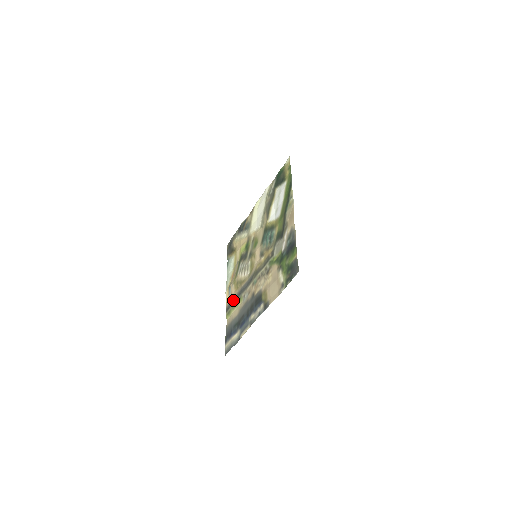
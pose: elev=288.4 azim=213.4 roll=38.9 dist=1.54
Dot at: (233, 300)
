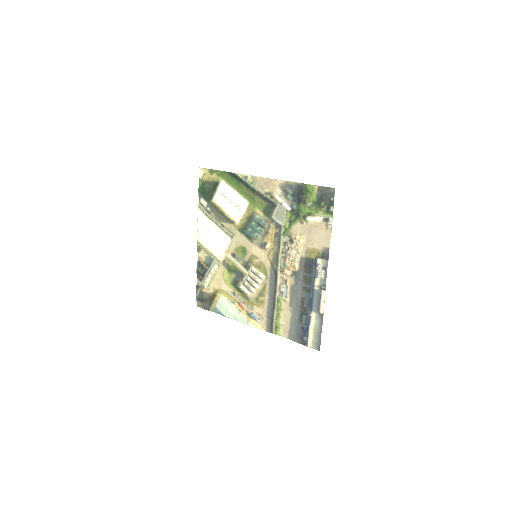
Dot at: (270, 313)
